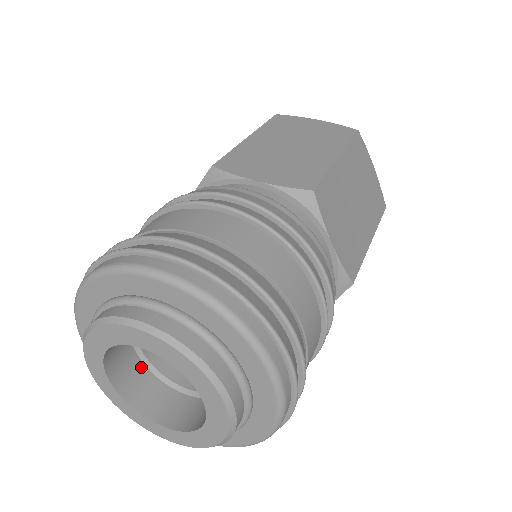
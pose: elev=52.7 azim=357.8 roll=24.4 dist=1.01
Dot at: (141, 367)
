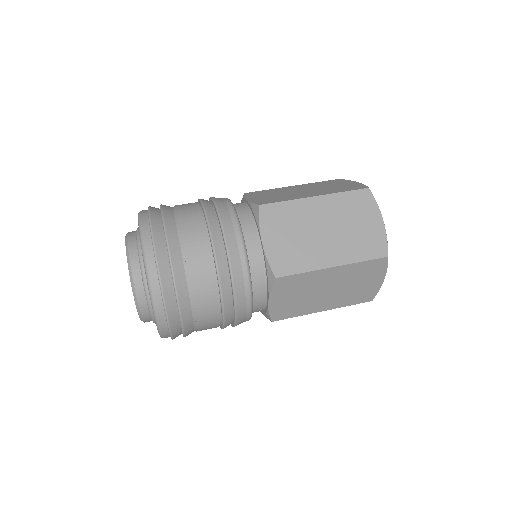
Dot at: occluded
